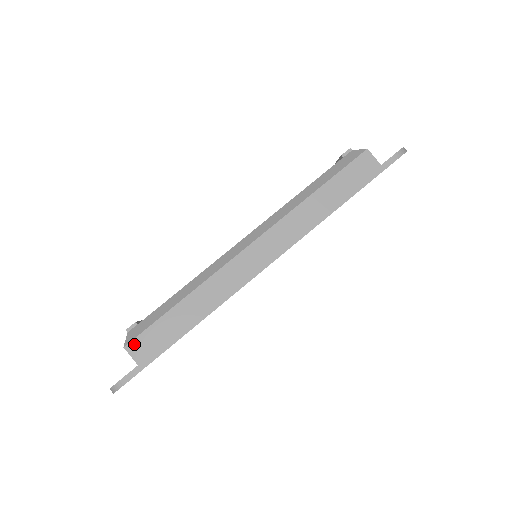
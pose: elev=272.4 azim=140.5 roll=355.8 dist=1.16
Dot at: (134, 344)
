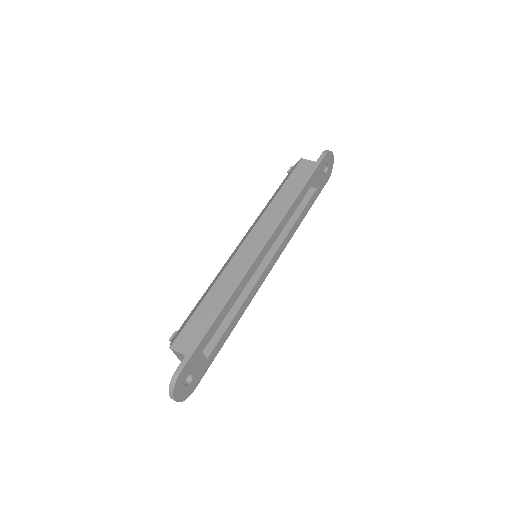
Dot at: (177, 342)
